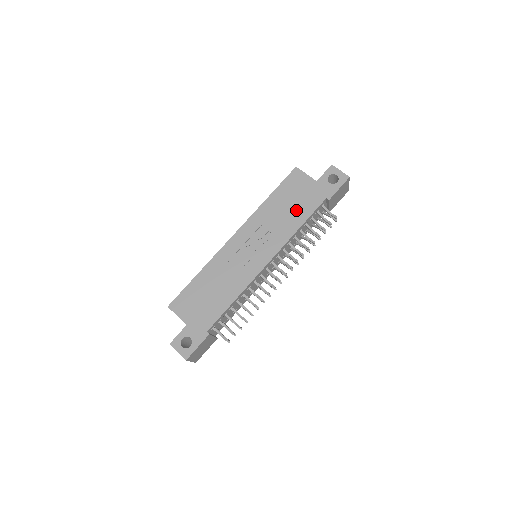
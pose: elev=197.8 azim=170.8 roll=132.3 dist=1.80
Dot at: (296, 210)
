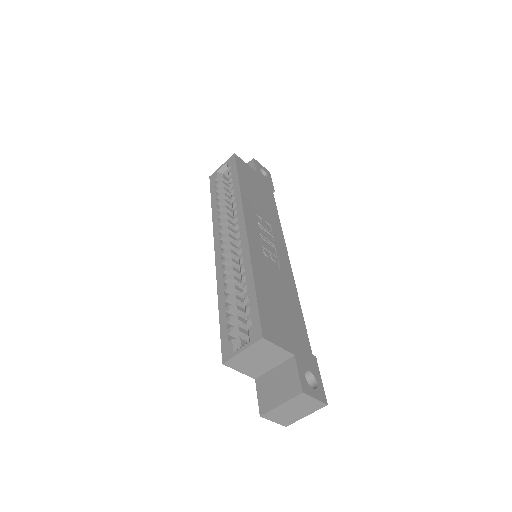
Dot at: (265, 199)
